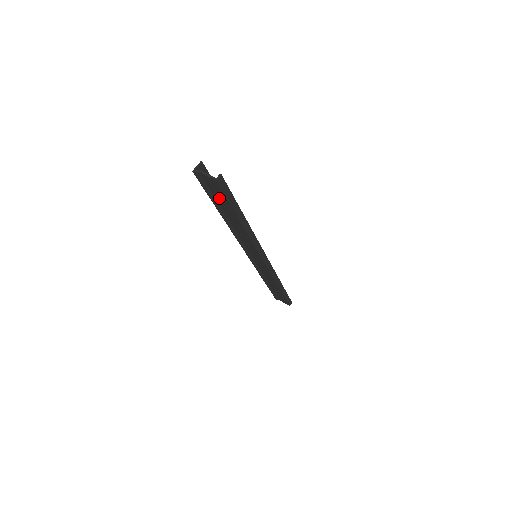
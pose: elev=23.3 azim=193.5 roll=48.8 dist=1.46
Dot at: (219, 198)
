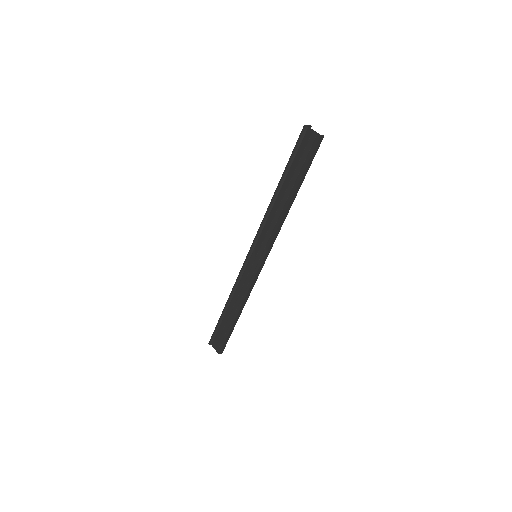
Dot at: (299, 160)
